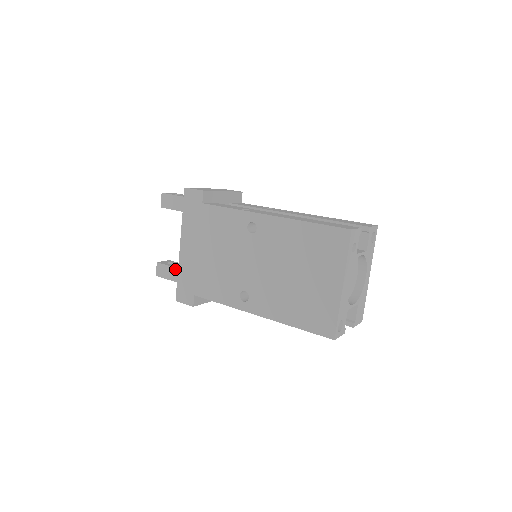
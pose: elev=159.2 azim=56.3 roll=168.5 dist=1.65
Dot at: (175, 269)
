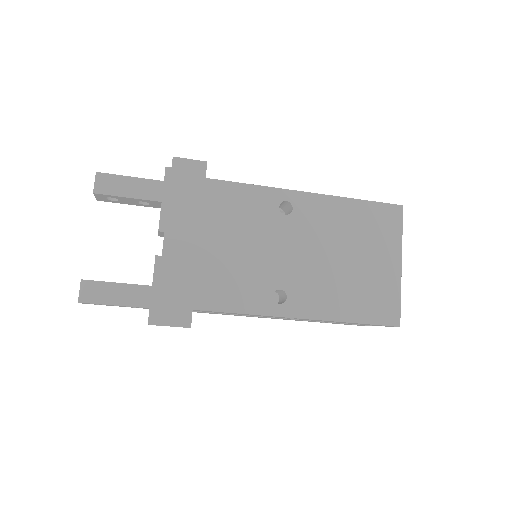
Dot at: (123, 286)
